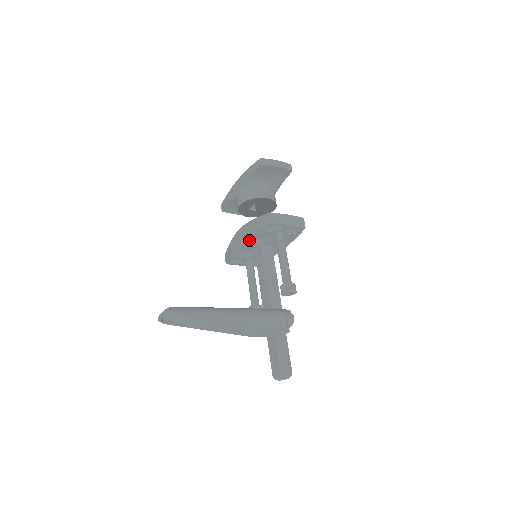
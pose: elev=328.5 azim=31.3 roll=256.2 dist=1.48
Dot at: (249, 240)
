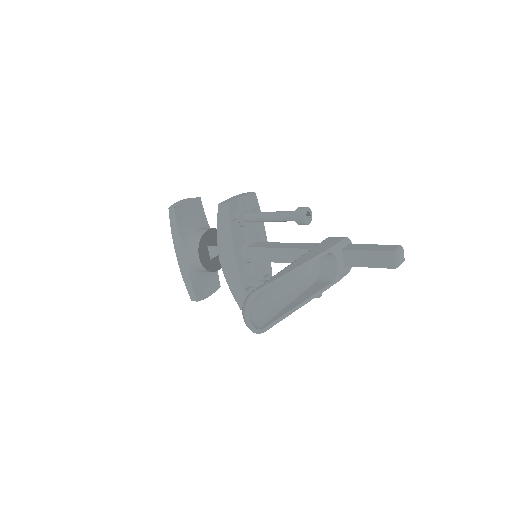
Dot at: (235, 248)
